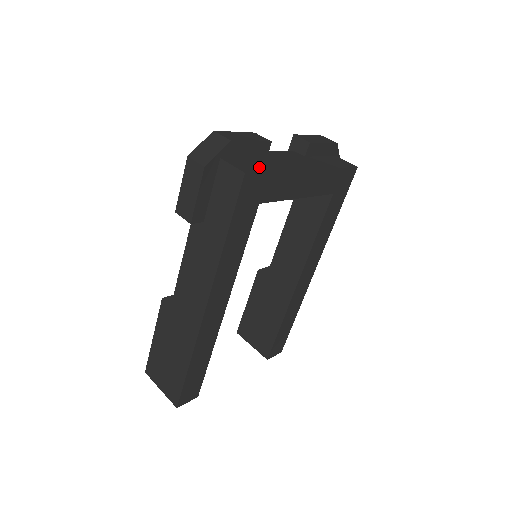
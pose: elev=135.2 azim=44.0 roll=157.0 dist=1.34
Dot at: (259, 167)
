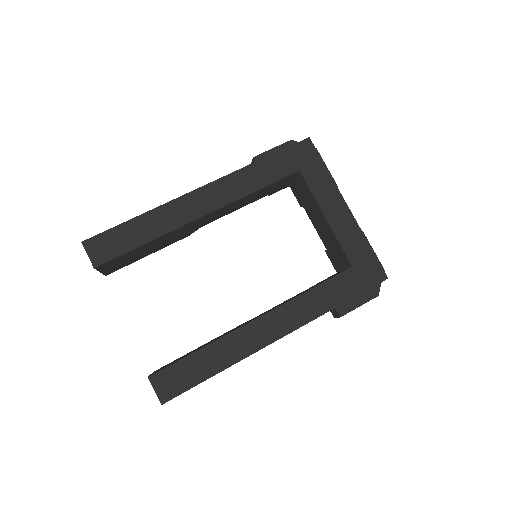
Dot at: occluded
